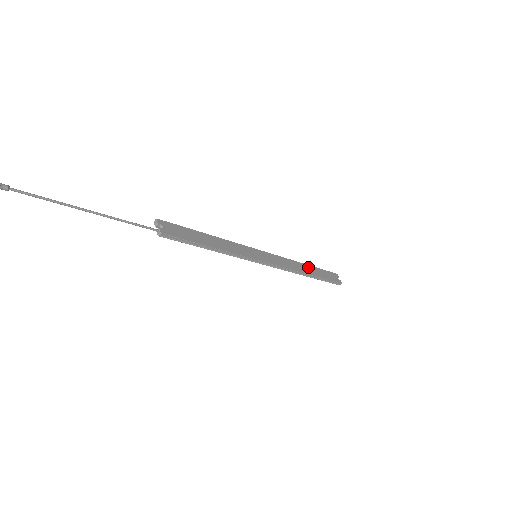
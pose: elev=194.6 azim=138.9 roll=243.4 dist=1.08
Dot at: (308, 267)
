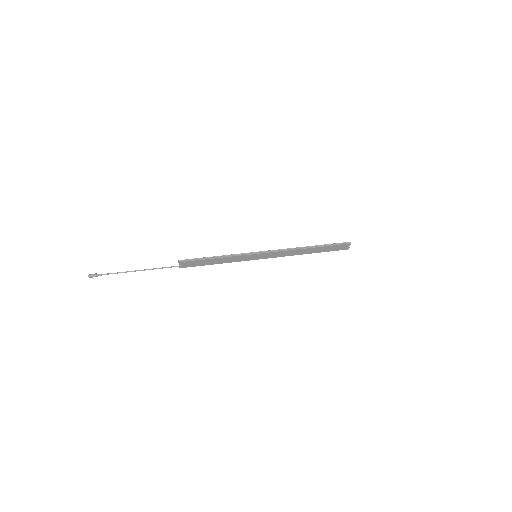
Dot at: (312, 249)
